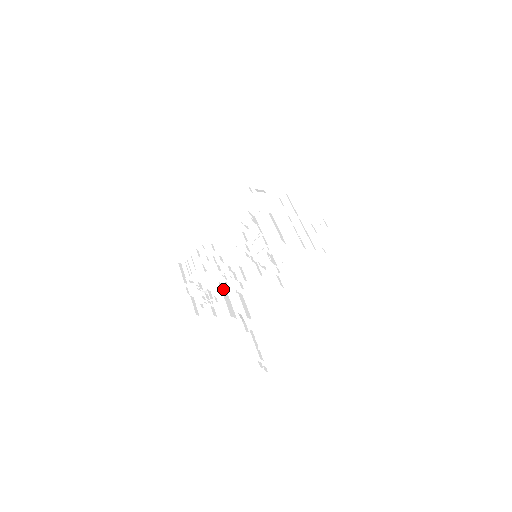
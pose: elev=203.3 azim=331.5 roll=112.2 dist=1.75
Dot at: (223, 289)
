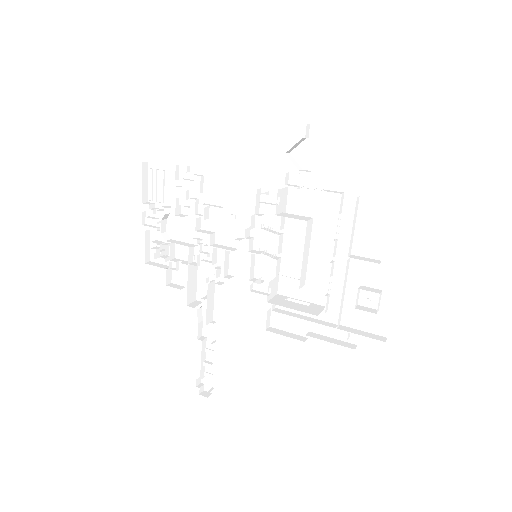
Dot at: (192, 256)
